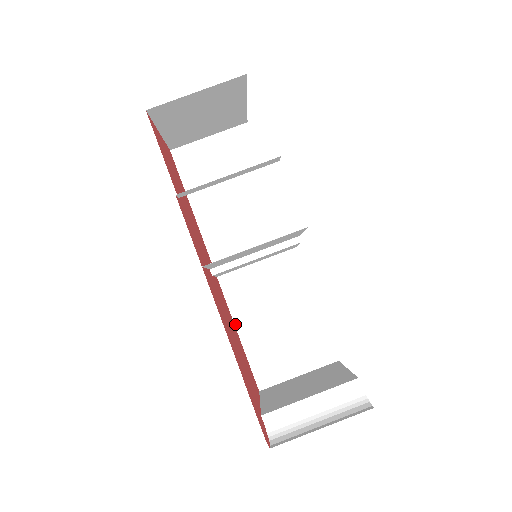
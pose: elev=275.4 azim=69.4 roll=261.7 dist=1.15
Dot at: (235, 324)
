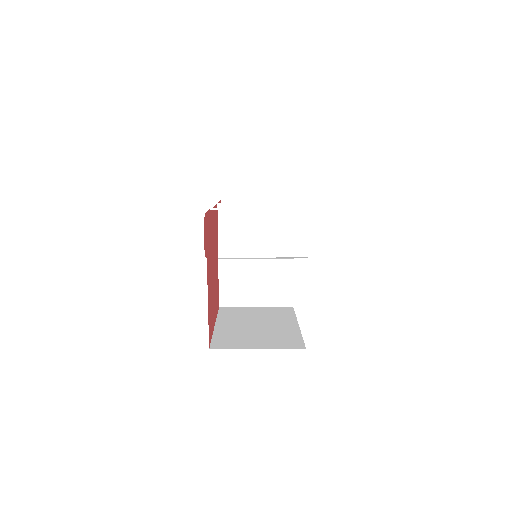
Dot at: (216, 322)
